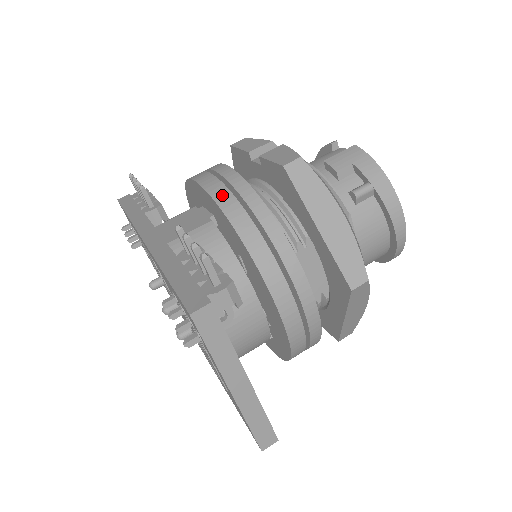
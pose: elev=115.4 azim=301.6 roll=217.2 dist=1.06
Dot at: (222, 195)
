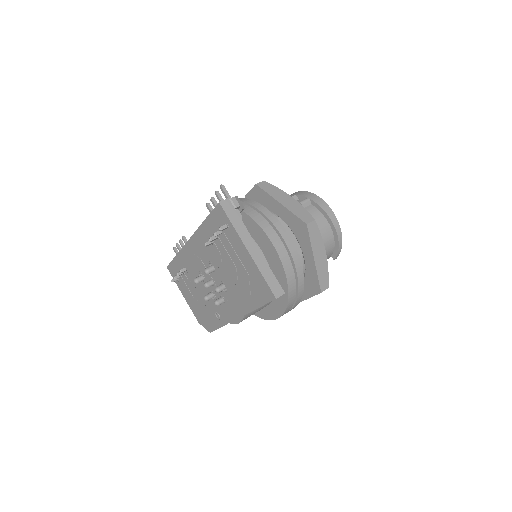
Dot at: occluded
